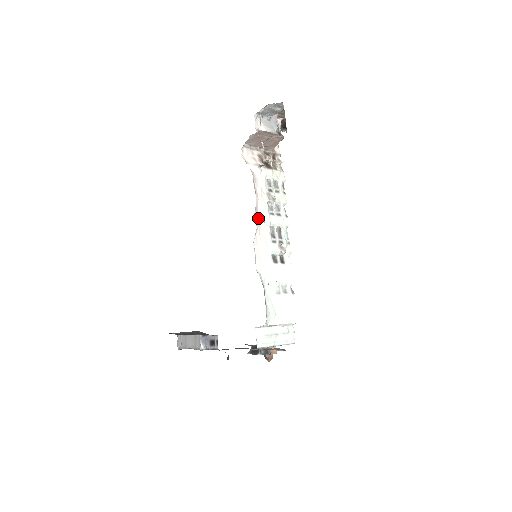
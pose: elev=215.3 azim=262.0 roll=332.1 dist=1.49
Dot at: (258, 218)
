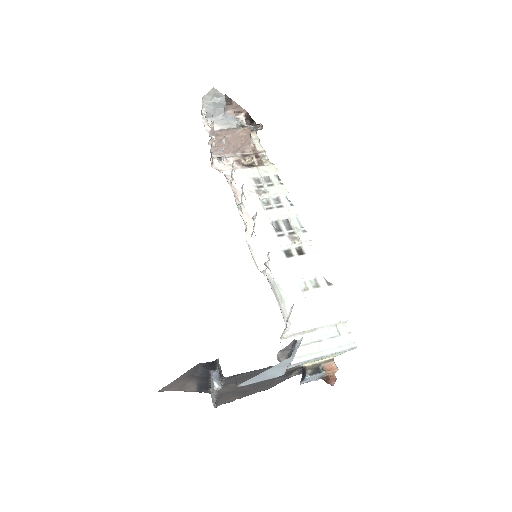
Dot at: (249, 217)
